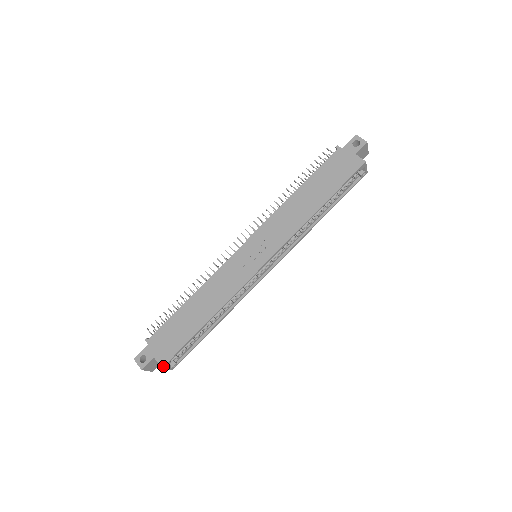
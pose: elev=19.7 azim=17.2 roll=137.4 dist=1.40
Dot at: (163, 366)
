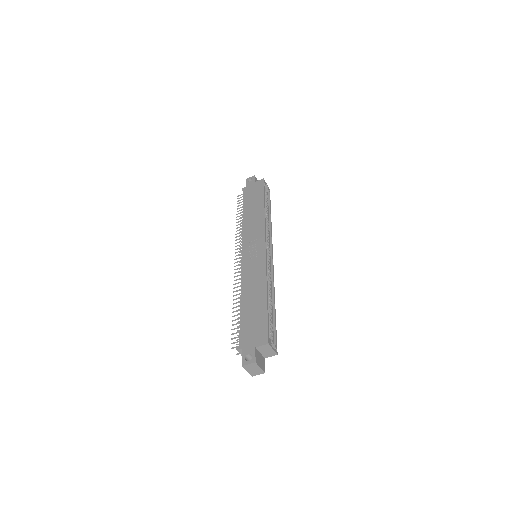
Dot at: (268, 342)
